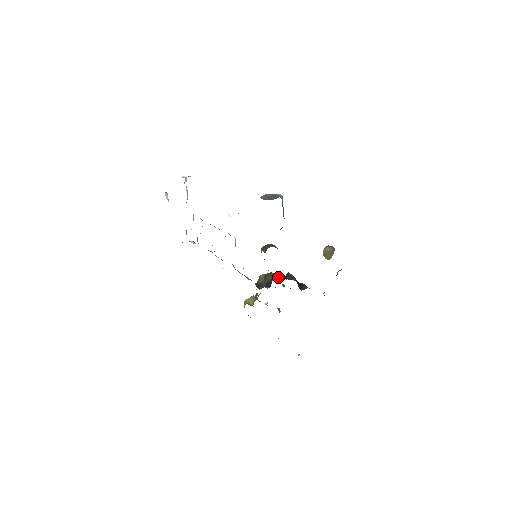
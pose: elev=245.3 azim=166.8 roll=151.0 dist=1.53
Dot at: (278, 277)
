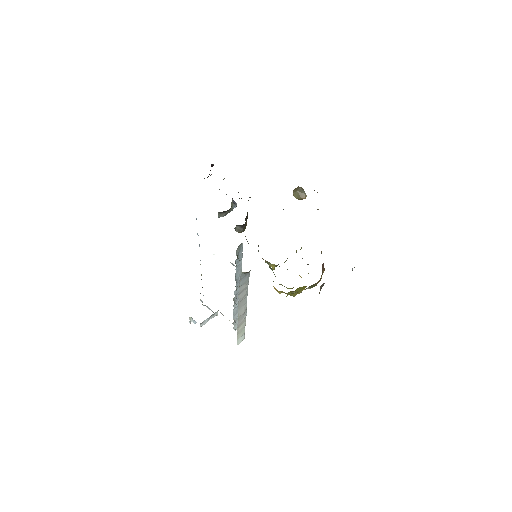
Dot at: occluded
